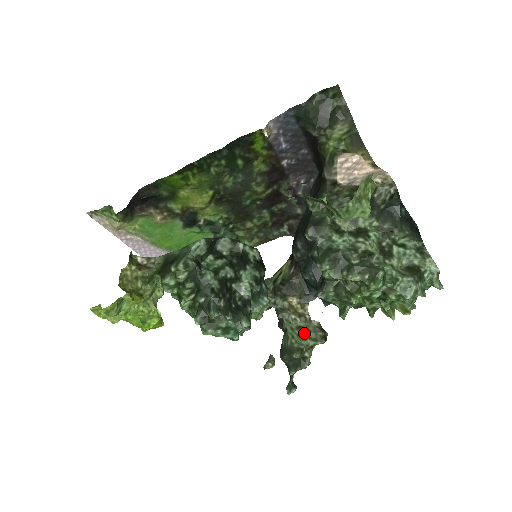
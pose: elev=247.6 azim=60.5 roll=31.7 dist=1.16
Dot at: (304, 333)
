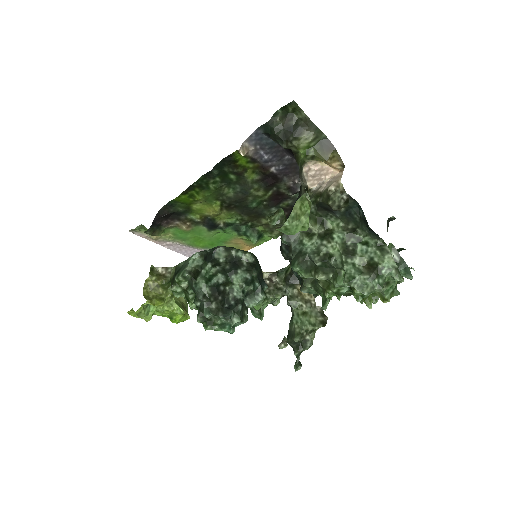
Dot at: (306, 319)
